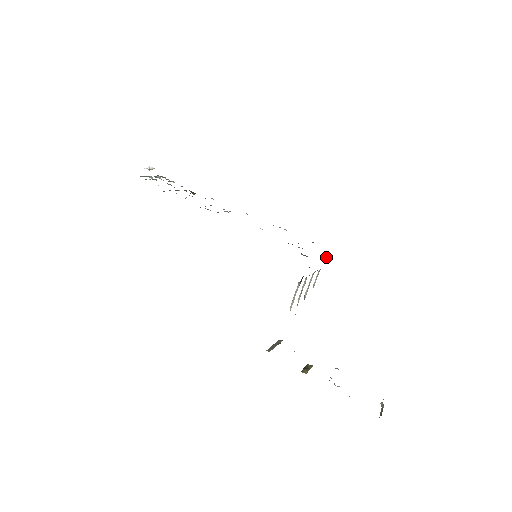
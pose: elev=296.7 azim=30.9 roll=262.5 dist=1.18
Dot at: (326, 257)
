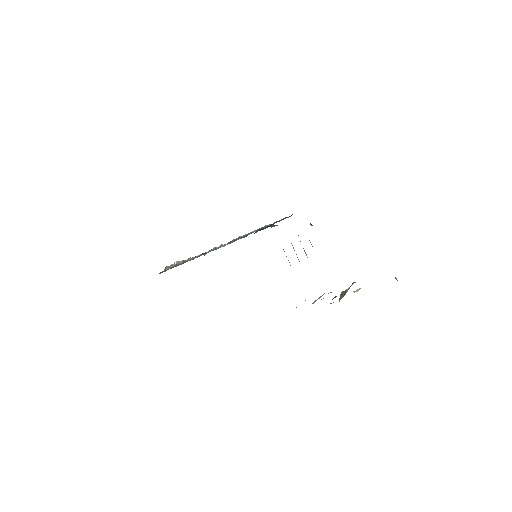
Dot at: occluded
